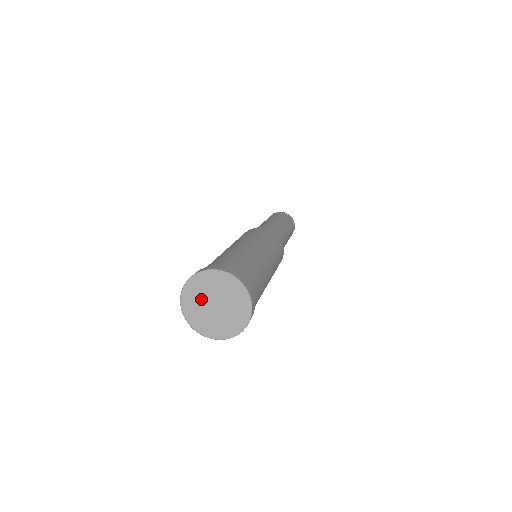
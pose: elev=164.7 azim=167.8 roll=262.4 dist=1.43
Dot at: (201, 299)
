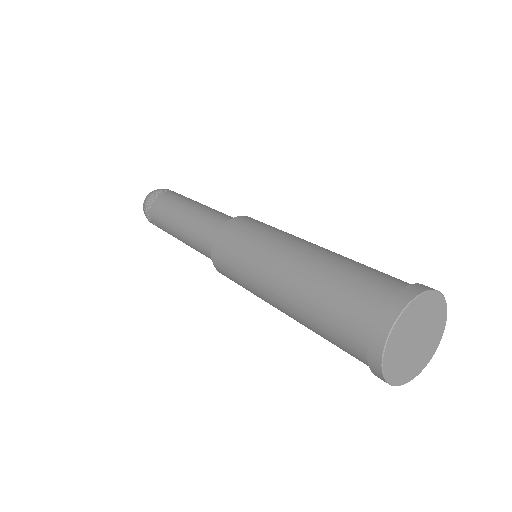
Dot at: (406, 337)
